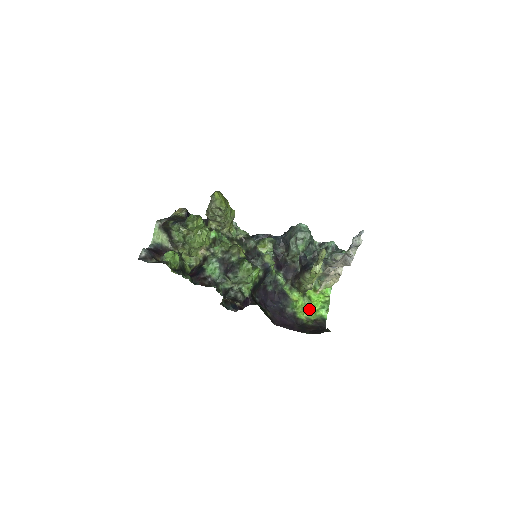
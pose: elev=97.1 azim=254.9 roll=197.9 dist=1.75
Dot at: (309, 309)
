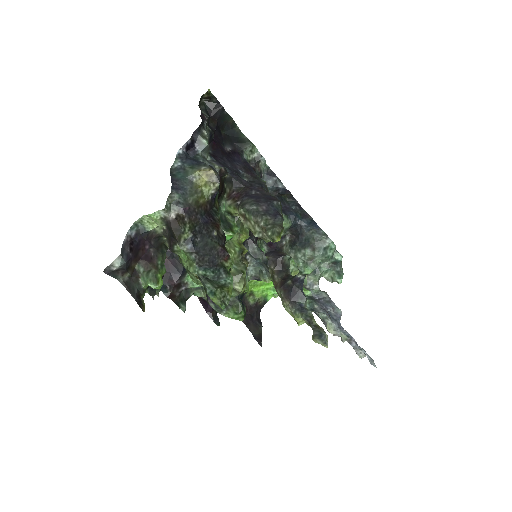
Dot at: (261, 285)
